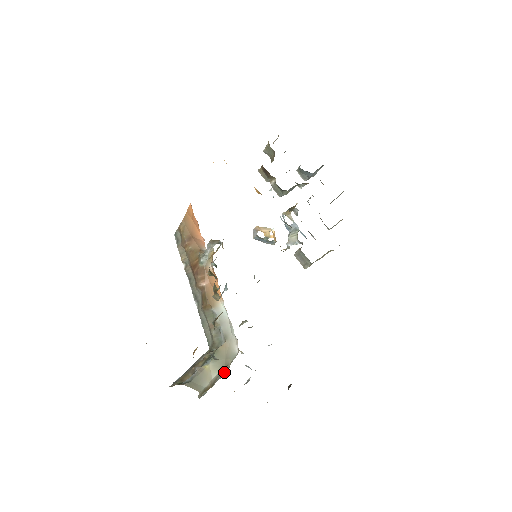
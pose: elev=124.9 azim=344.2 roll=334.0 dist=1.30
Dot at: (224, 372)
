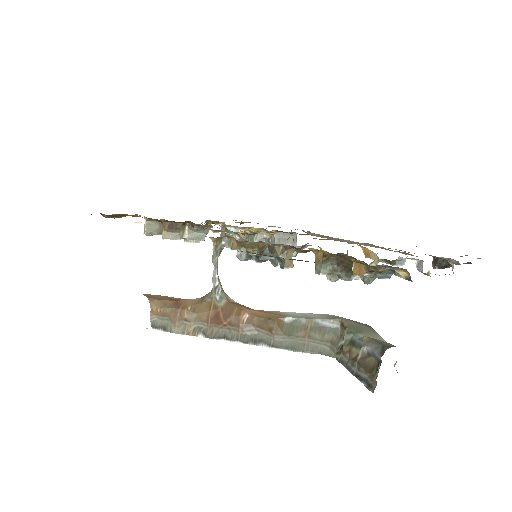
Dot at: occluded
